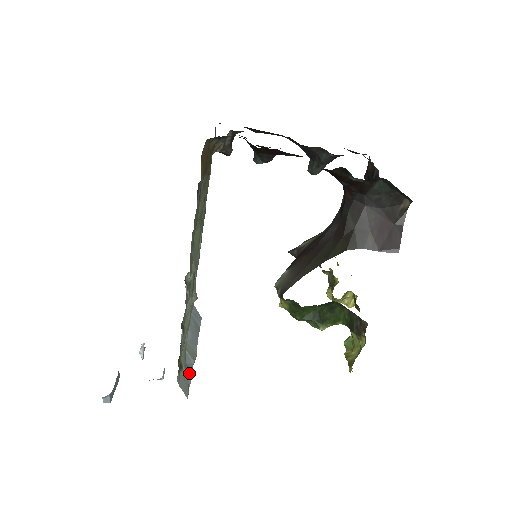
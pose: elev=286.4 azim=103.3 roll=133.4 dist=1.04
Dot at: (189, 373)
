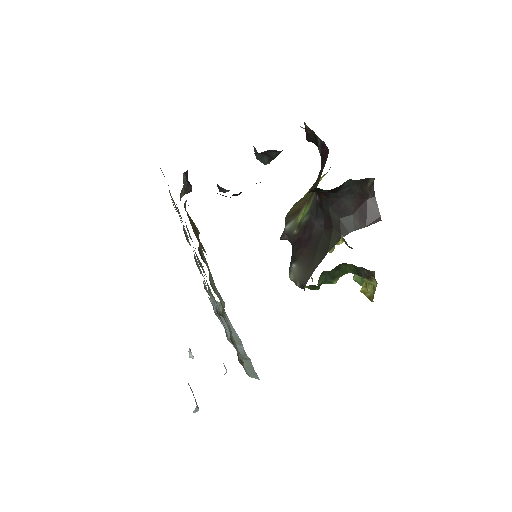
Dot at: (247, 360)
